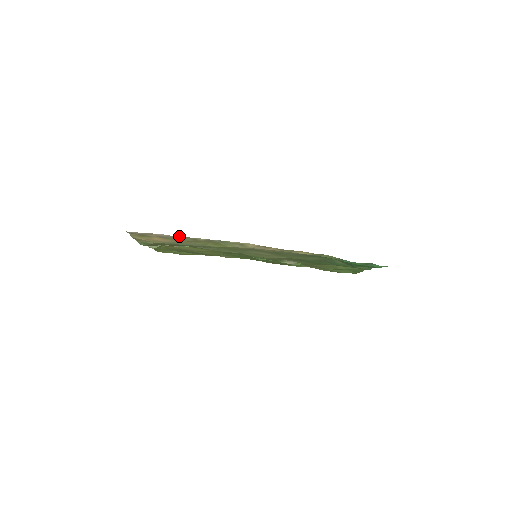
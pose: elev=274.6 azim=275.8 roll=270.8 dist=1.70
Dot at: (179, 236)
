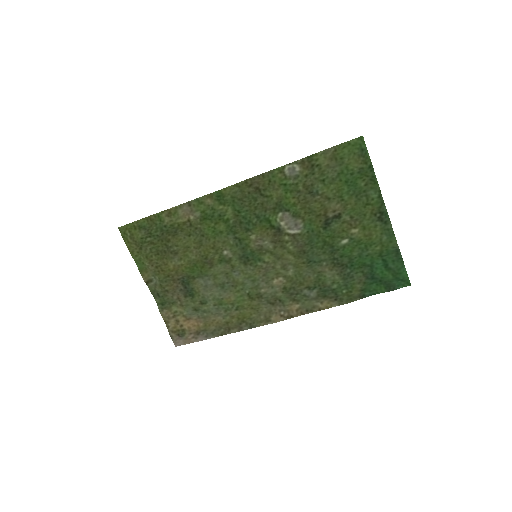
Dot at: occluded
